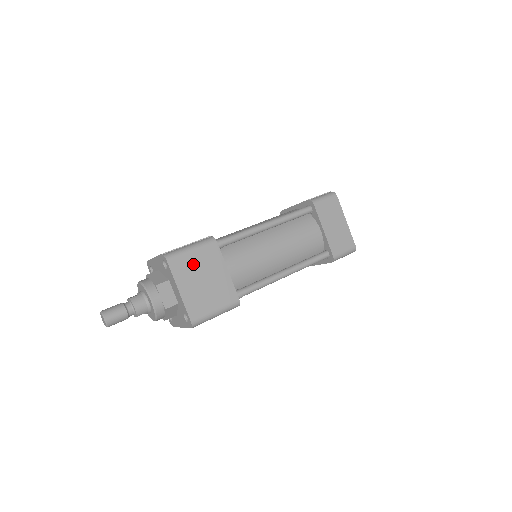
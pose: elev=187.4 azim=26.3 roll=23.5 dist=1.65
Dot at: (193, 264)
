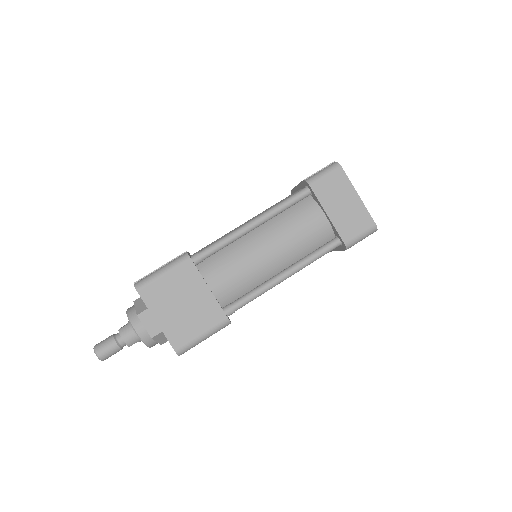
Dot at: (167, 289)
